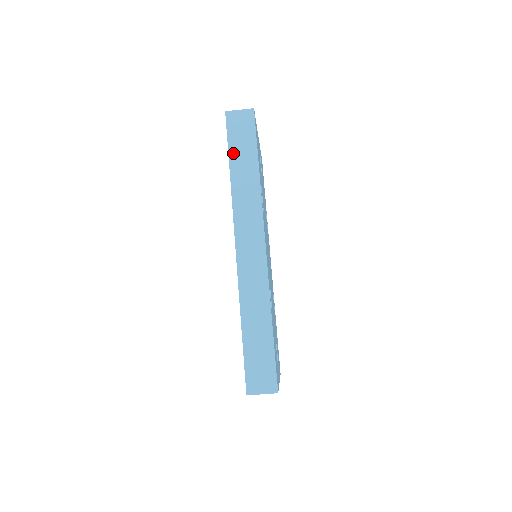
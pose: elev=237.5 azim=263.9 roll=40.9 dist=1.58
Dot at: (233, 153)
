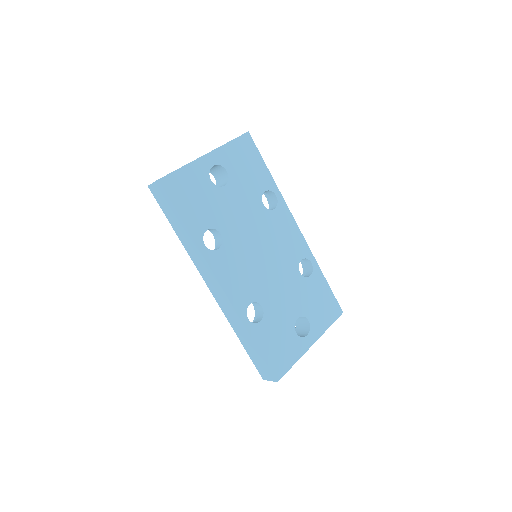
Dot at: (170, 220)
